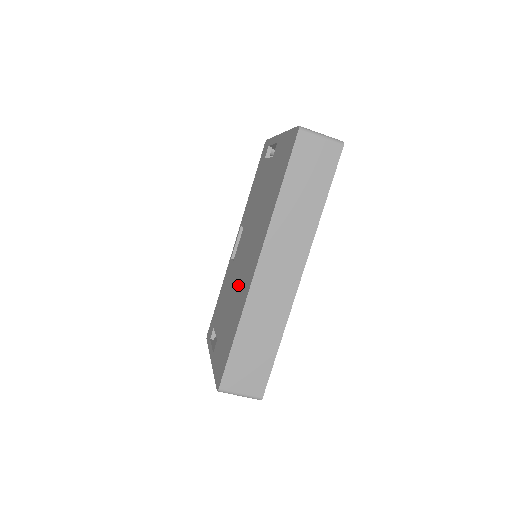
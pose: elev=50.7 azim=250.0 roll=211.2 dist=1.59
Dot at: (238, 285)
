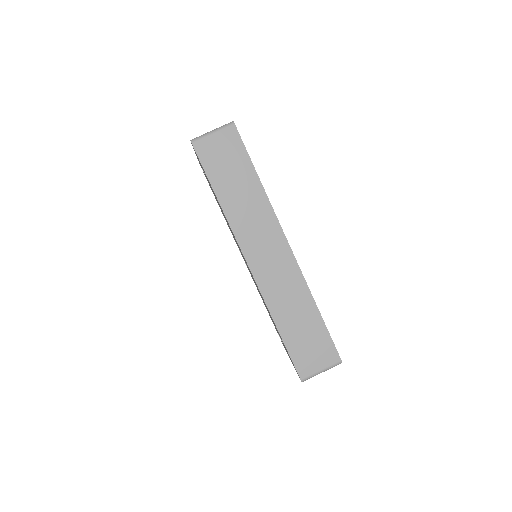
Dot at: occluded
